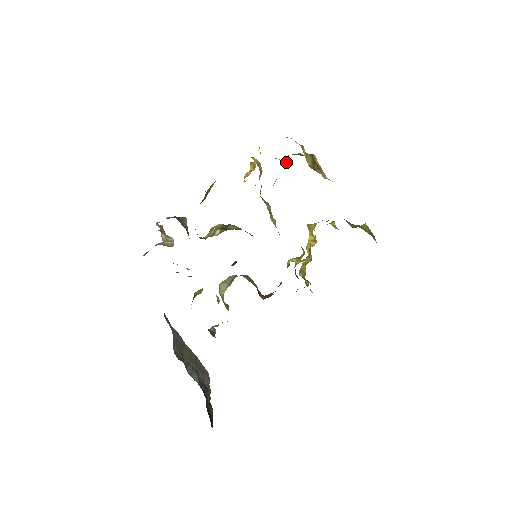
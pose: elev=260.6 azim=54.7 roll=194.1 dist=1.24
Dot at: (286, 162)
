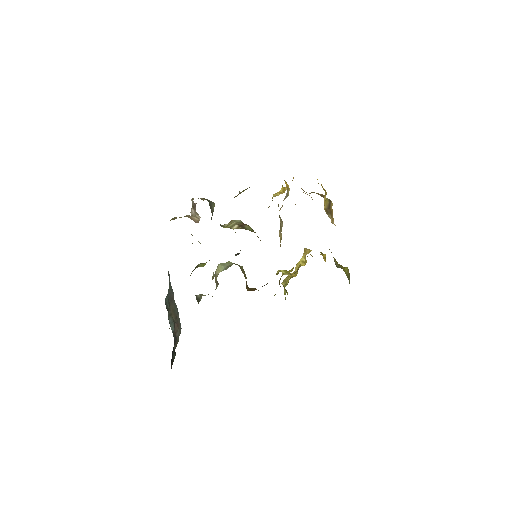
Dot at: (309, 195)
